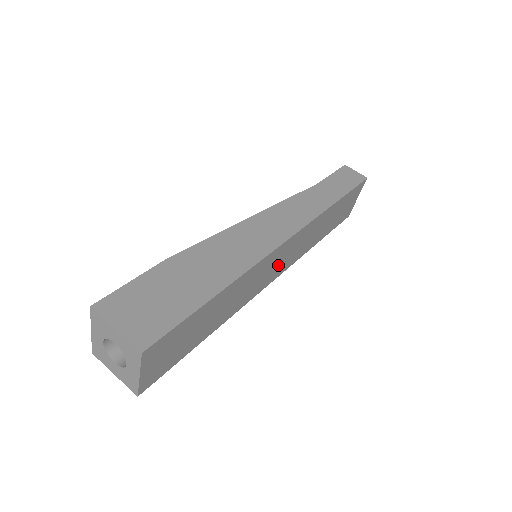
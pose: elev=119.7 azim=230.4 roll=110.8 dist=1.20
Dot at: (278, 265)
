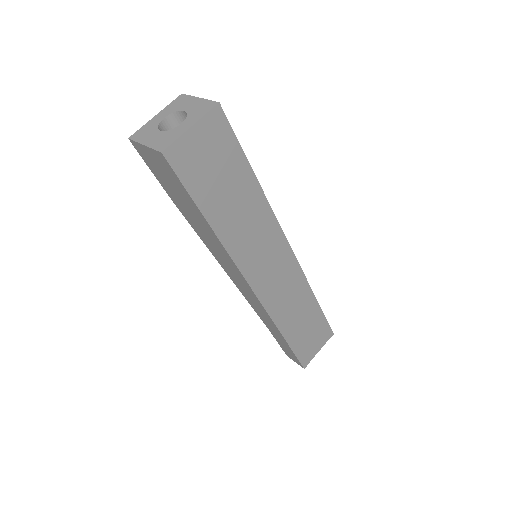
Dot at: (270, 275)
